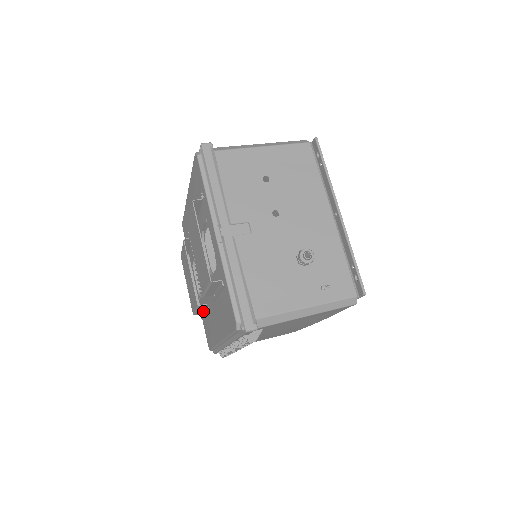
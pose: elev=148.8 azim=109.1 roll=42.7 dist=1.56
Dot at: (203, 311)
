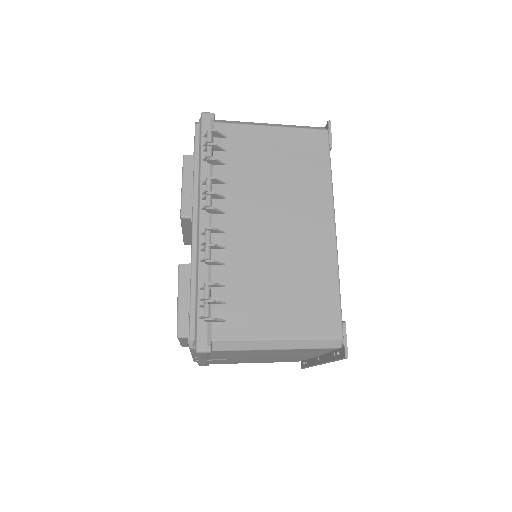
Dot at: (188, 304)
